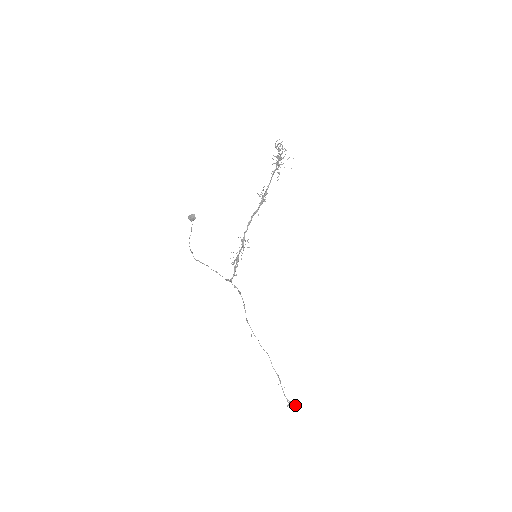
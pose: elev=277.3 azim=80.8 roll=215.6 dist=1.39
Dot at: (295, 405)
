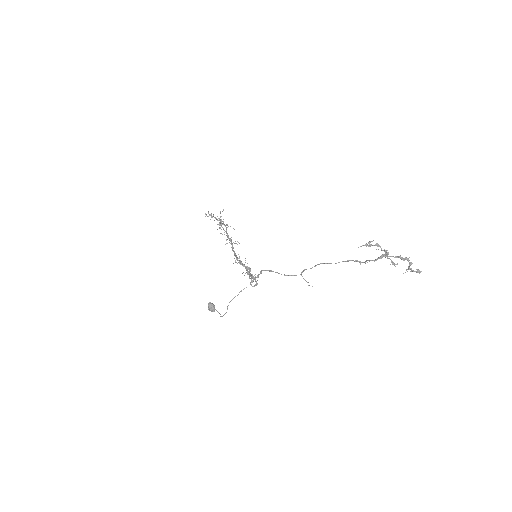
Dot at: (399, 257)
